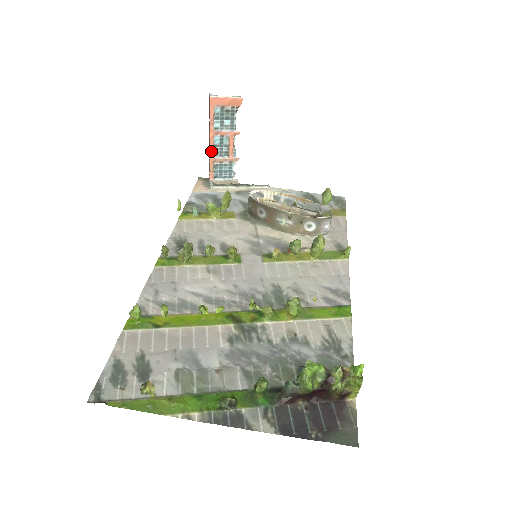
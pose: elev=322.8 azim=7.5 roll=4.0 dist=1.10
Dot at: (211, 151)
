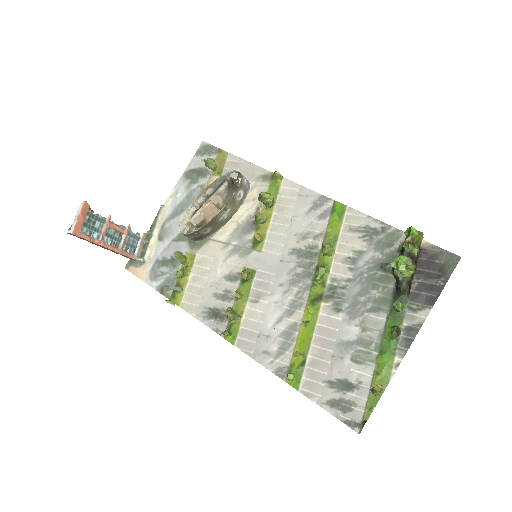
Dot at: (114, 250)
